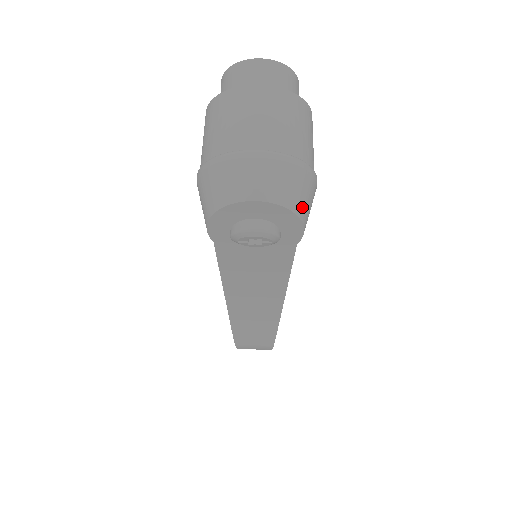
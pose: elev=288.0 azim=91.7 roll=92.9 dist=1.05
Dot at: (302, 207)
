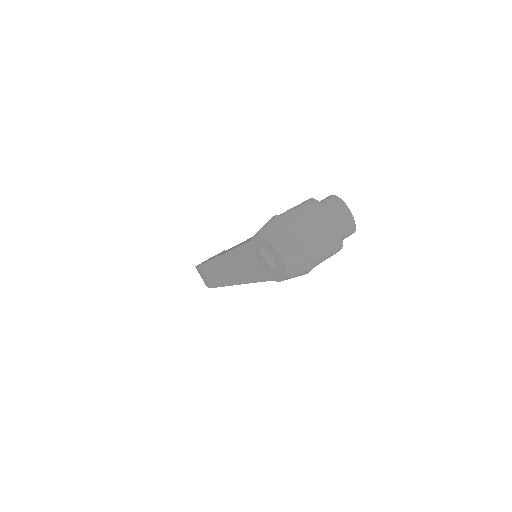
Dot at: (291, 275)
